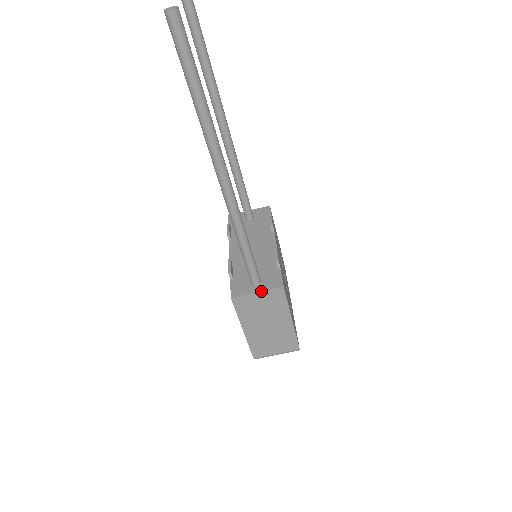
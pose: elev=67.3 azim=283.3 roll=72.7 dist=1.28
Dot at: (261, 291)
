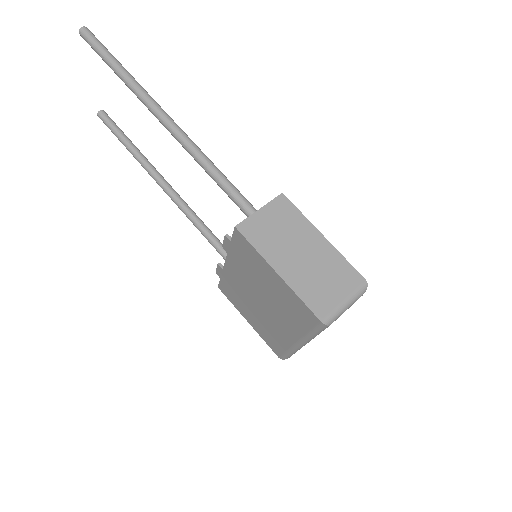
Dot at: occluded
